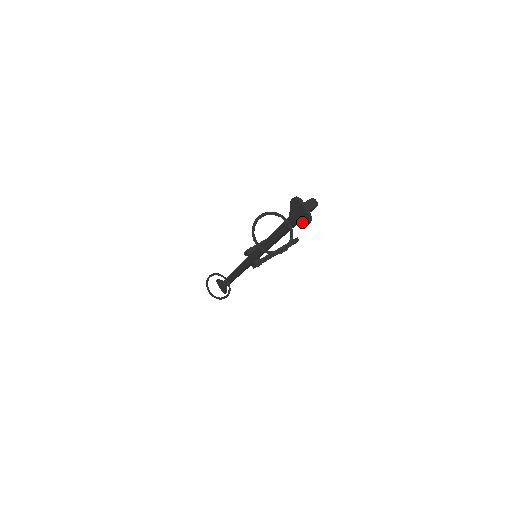
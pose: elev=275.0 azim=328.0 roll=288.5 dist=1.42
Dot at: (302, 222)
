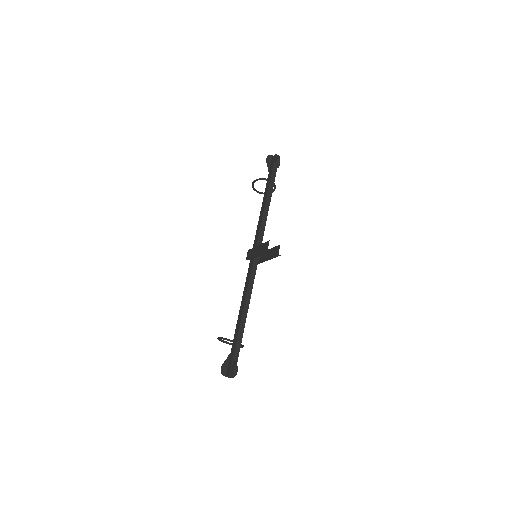
Dot at: occluded
